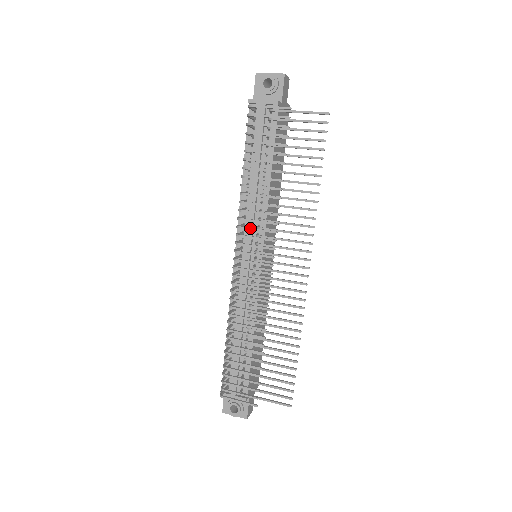
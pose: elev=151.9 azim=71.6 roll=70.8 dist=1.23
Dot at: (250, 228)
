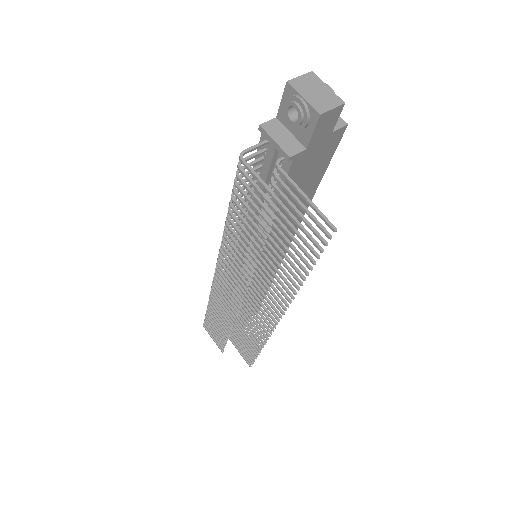
Dot at: (228, 261)
